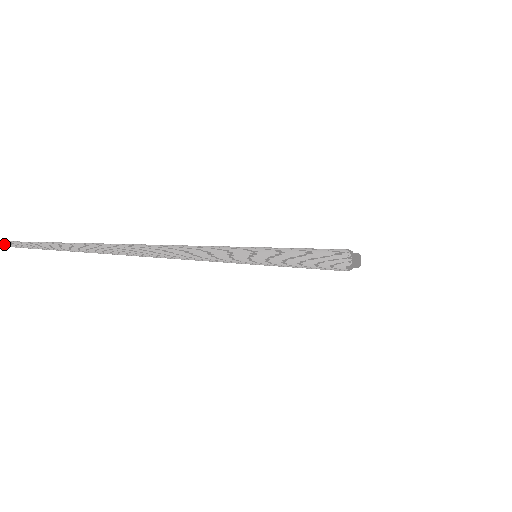
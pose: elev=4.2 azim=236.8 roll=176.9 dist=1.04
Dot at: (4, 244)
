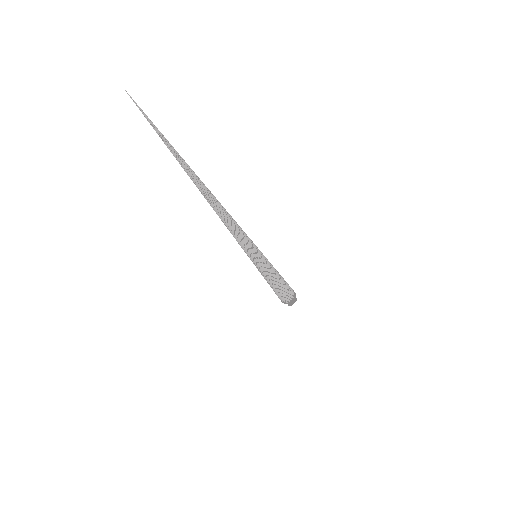
Dot at: (166, 141)
